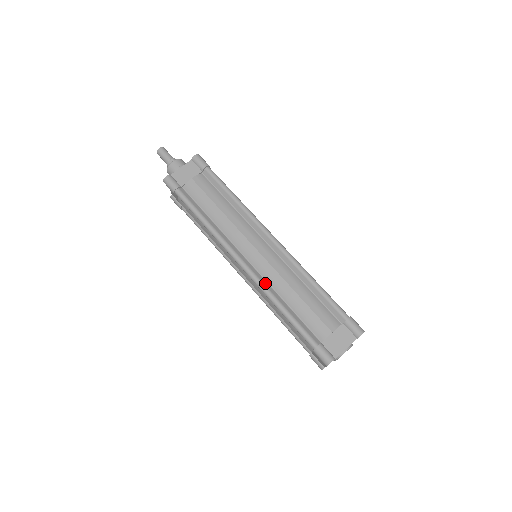
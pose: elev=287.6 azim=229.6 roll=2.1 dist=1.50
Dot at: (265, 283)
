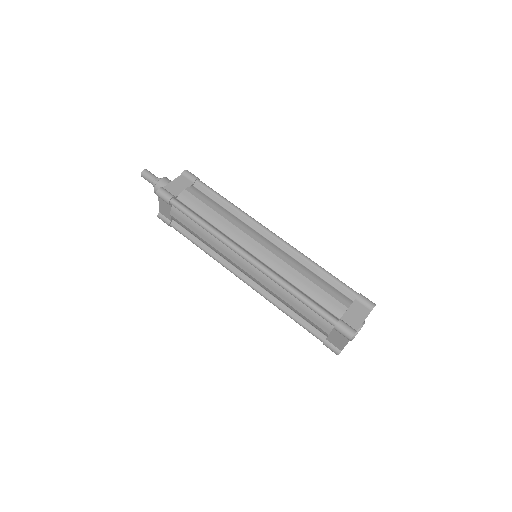
Dot at: (275, 273)
